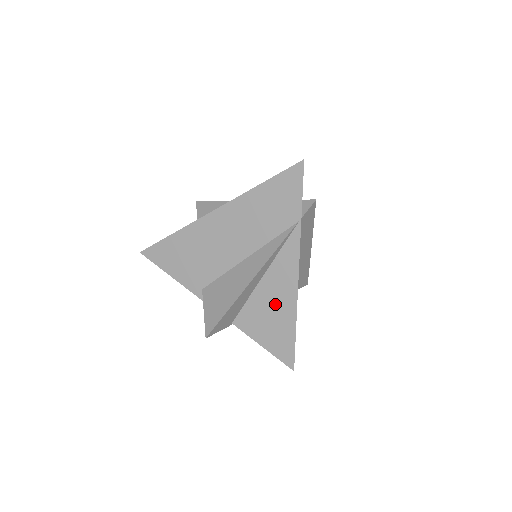
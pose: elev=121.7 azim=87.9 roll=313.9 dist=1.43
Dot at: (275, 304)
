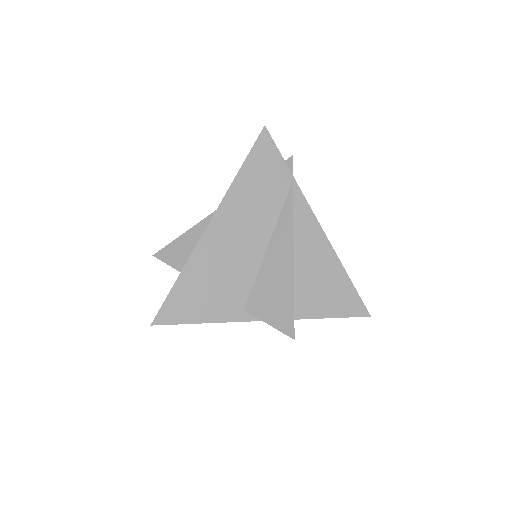
Dot at: (319, 269)
